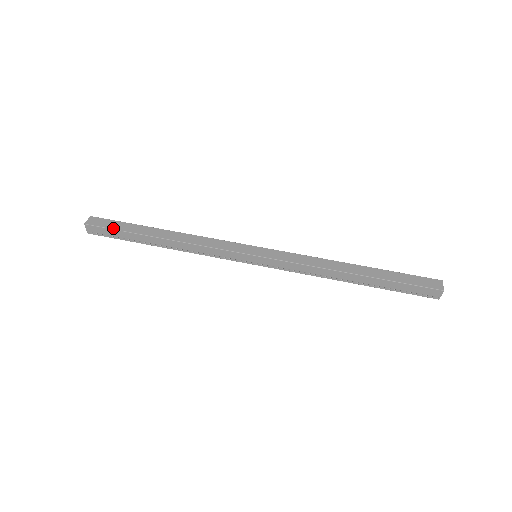
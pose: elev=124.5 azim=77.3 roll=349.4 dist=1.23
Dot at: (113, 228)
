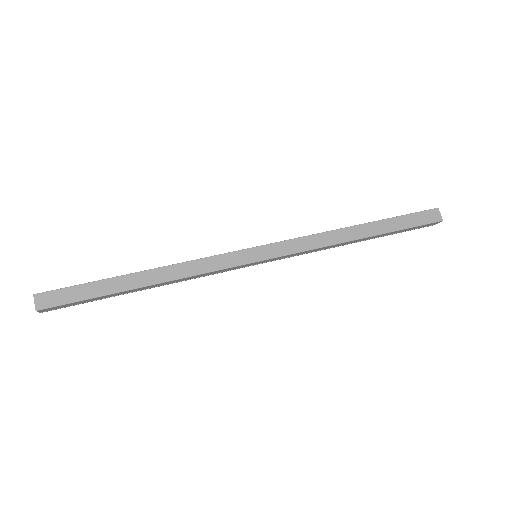
Dot at: (77, 300)
